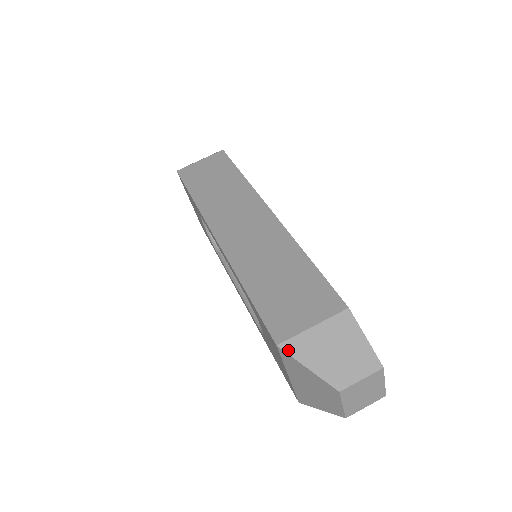
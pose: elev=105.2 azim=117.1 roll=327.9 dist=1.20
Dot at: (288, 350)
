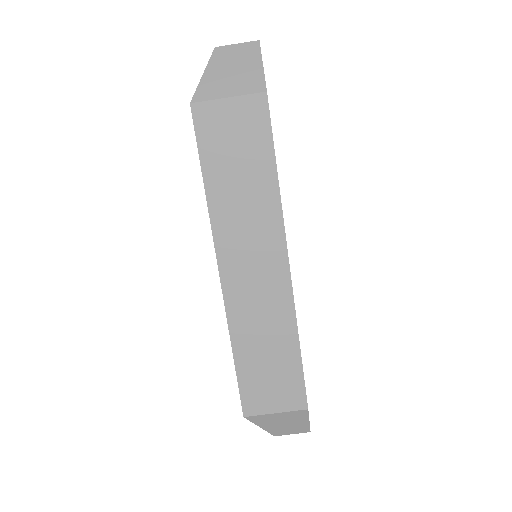
Dot at: (251, 420)
